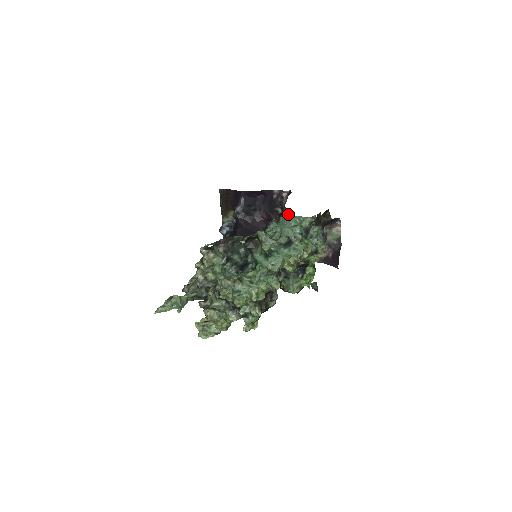
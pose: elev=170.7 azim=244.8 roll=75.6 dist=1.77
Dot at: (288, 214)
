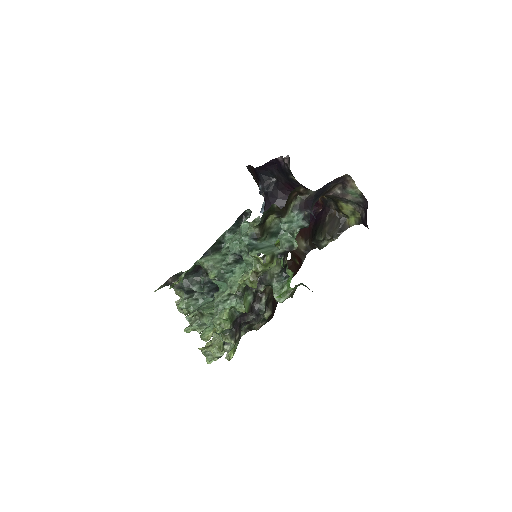
Dot at: (251, 212)
